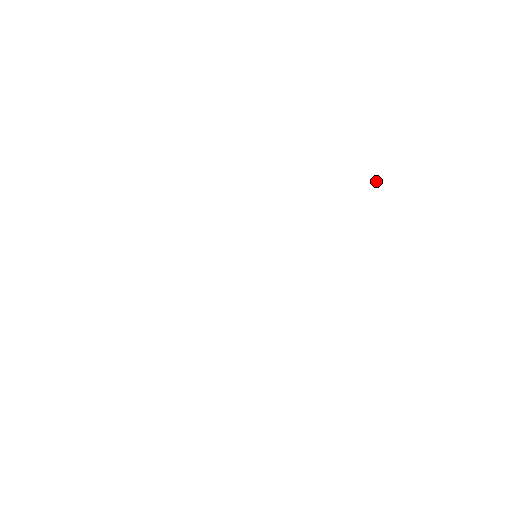
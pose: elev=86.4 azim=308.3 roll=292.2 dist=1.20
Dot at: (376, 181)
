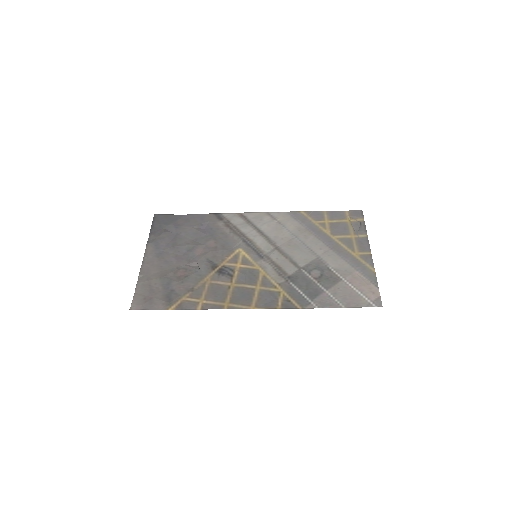
Dot at: (359, 234)
